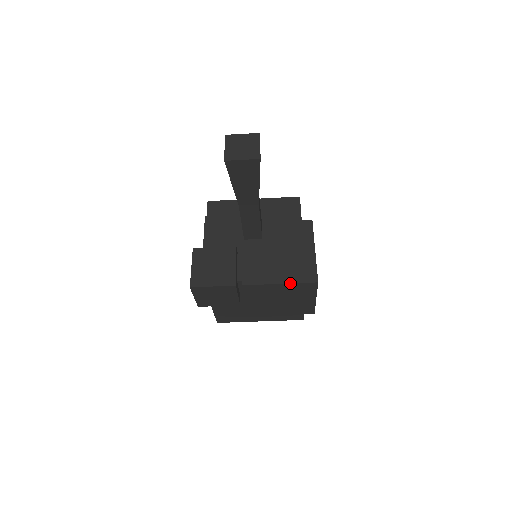
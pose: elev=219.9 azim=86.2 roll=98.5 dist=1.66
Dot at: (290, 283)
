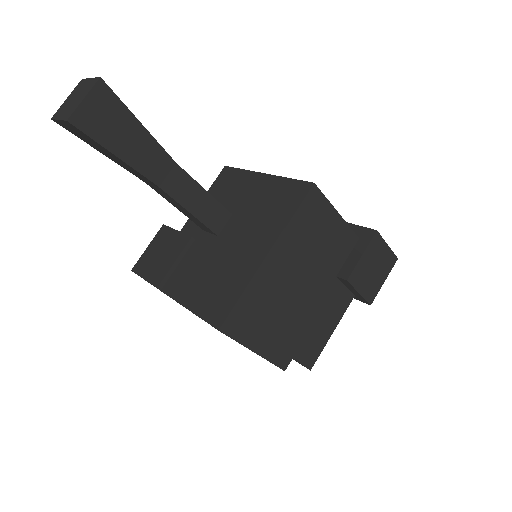
Dot at: (195, 314)
